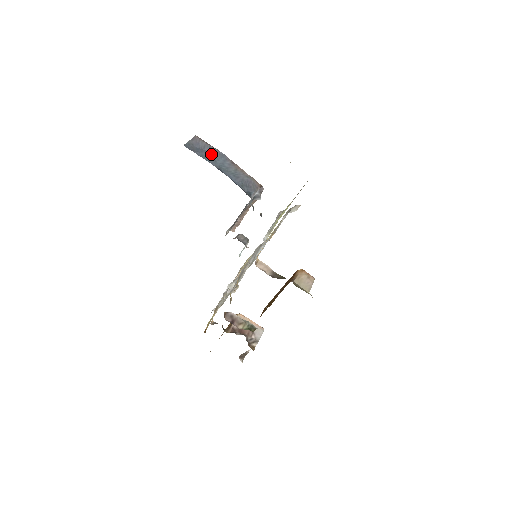
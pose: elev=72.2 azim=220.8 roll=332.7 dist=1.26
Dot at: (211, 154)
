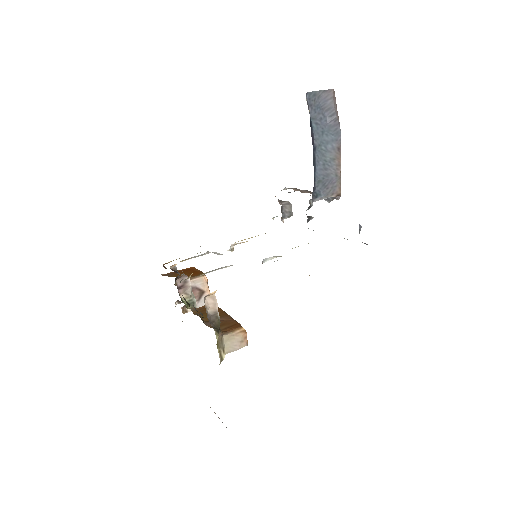
Dot at: (326, 123)
